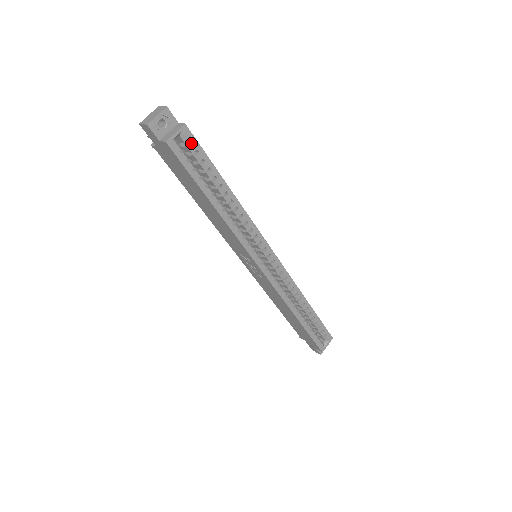
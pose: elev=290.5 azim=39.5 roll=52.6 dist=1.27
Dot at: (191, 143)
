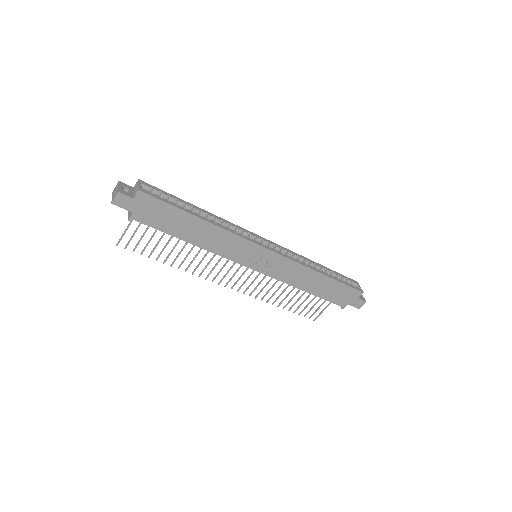
Dot at: (152, 189)
